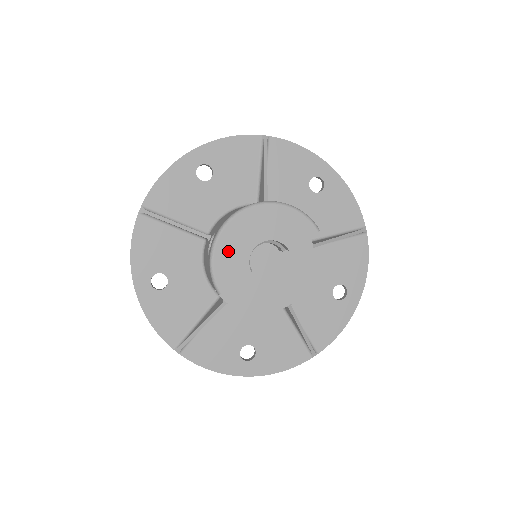
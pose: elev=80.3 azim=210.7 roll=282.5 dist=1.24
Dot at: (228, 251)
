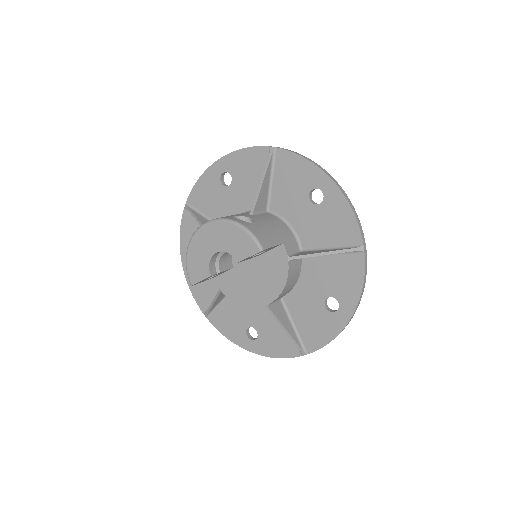
Dot at: (196, 254)
